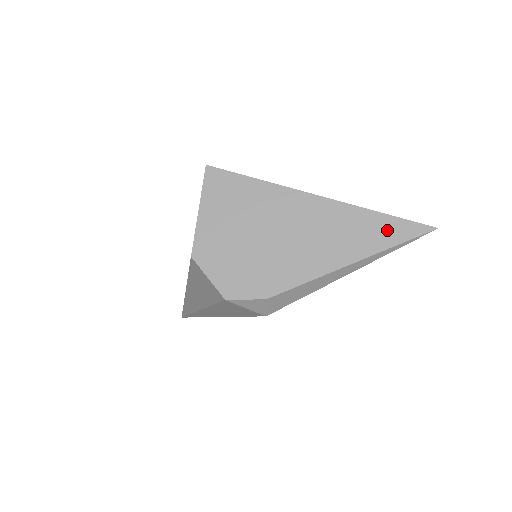
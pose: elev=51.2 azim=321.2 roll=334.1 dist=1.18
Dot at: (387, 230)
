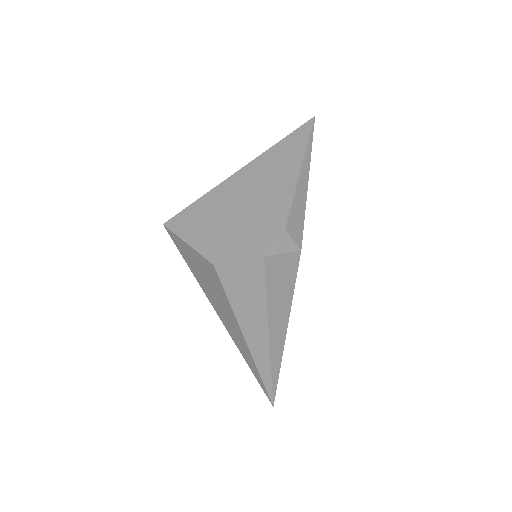
Dot at: (295, 141)
